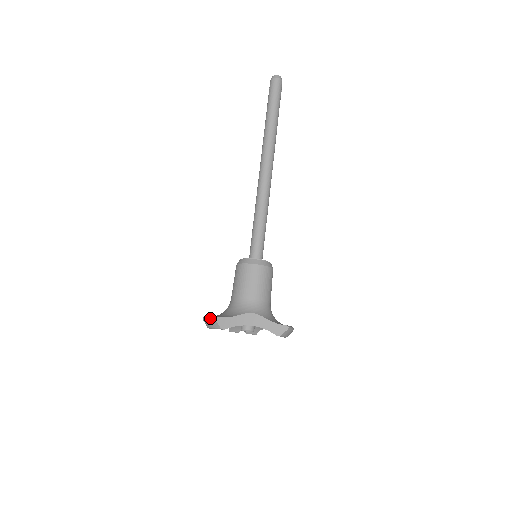
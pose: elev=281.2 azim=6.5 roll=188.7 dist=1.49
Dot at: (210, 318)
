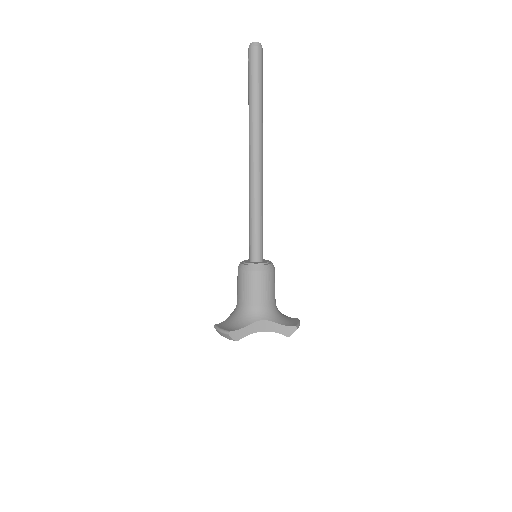
Dot at: (223, 332)
